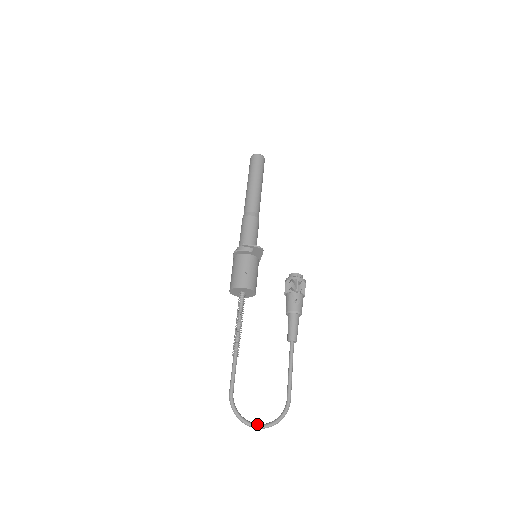
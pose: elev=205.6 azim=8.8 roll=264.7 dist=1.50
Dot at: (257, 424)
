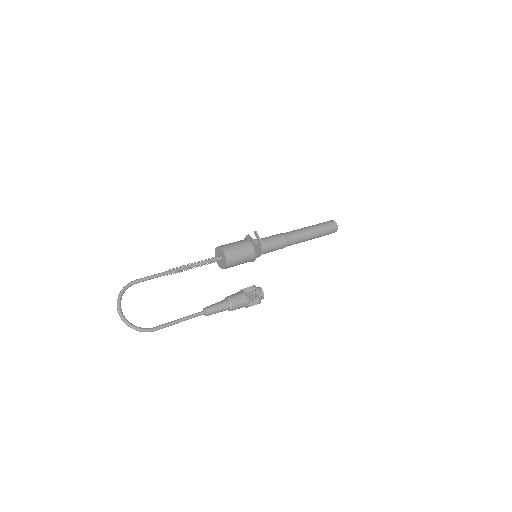
Dot at: occluded
